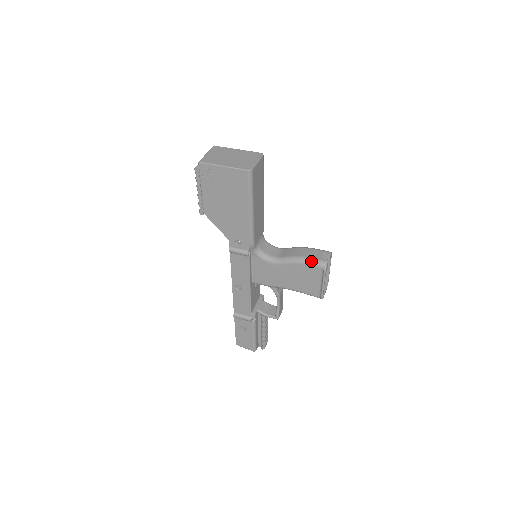
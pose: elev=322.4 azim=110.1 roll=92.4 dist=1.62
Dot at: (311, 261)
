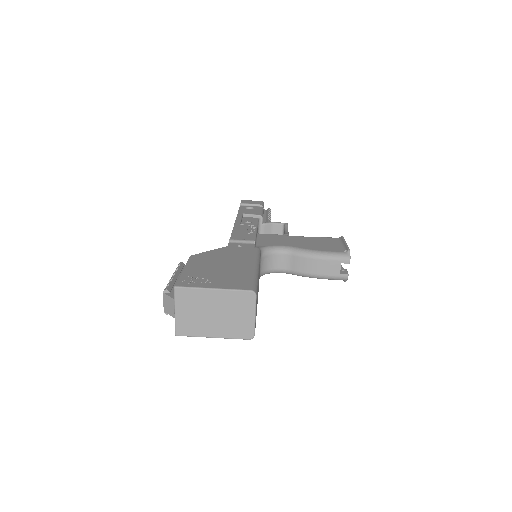
Dot at: (329, 279)
